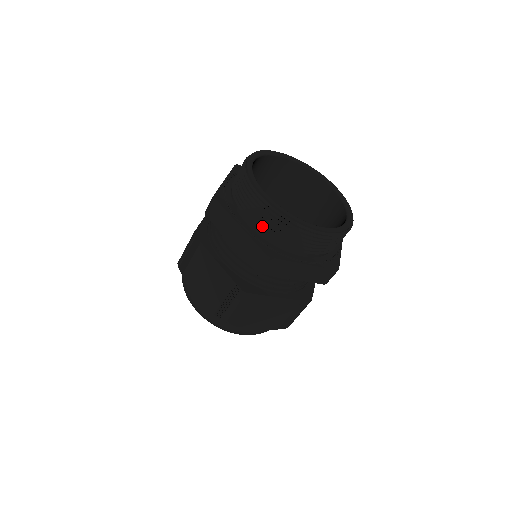
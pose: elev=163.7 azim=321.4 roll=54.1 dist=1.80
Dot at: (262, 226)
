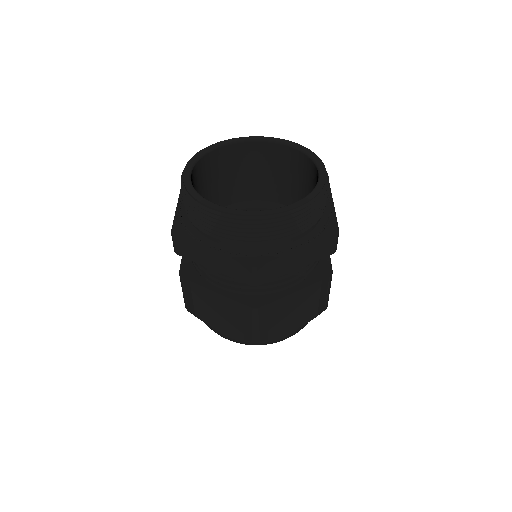
Dot at: occluded
